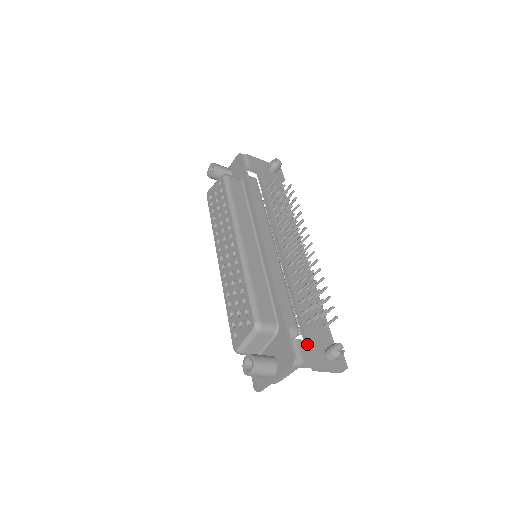
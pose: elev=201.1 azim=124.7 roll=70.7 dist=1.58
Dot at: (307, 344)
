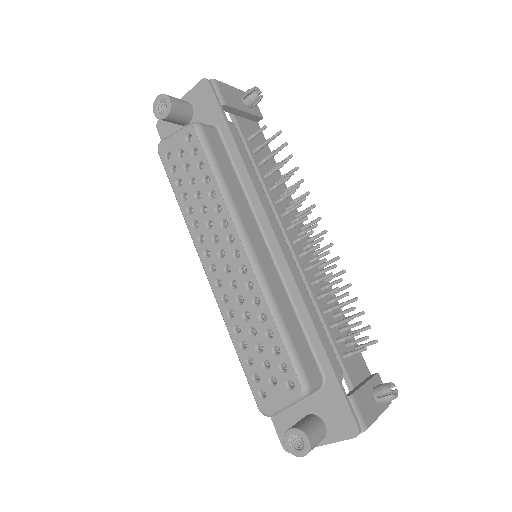
Dot at: (360, 395)
